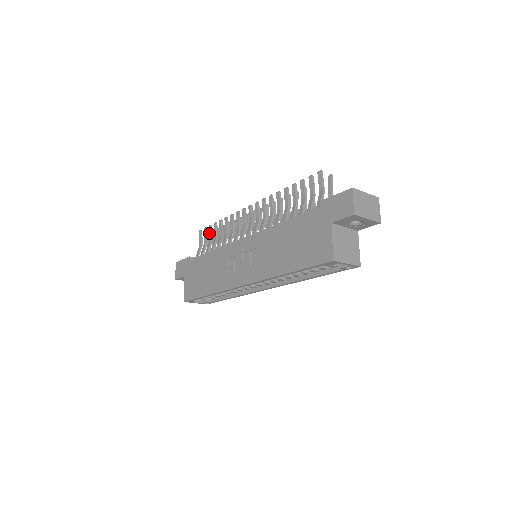
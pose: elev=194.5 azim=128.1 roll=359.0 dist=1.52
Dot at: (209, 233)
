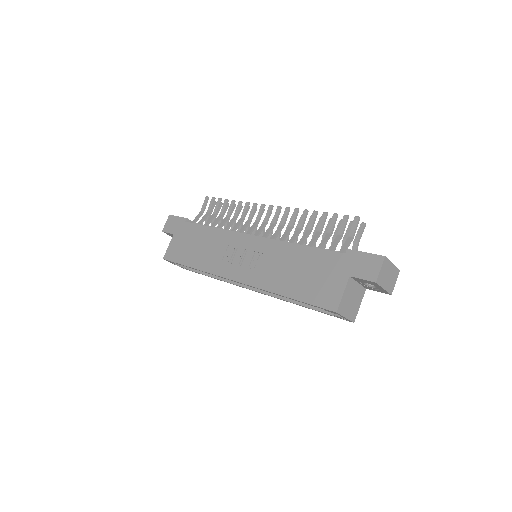
Dot at: (216, 205)
